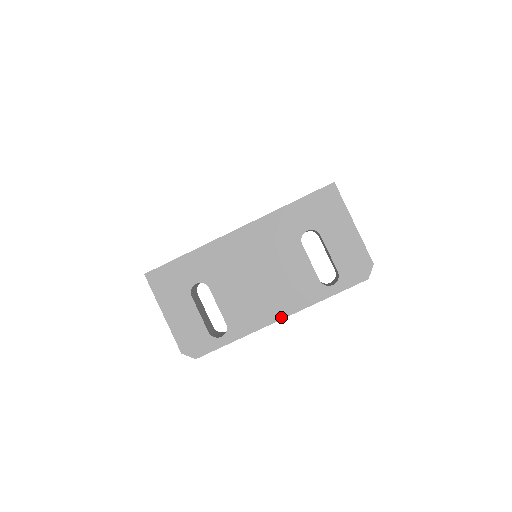
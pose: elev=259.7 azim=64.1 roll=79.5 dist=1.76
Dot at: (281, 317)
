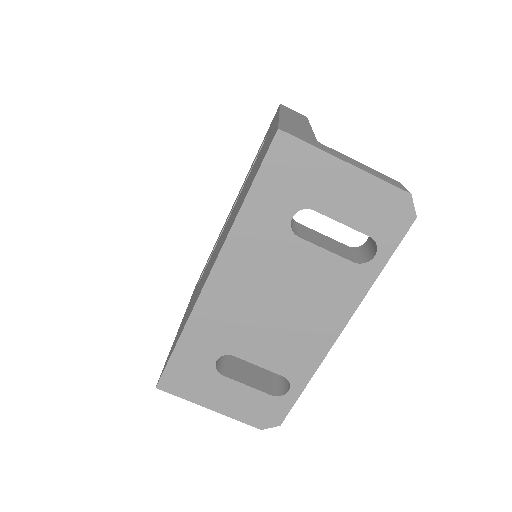
Dot at: (339, 331)
